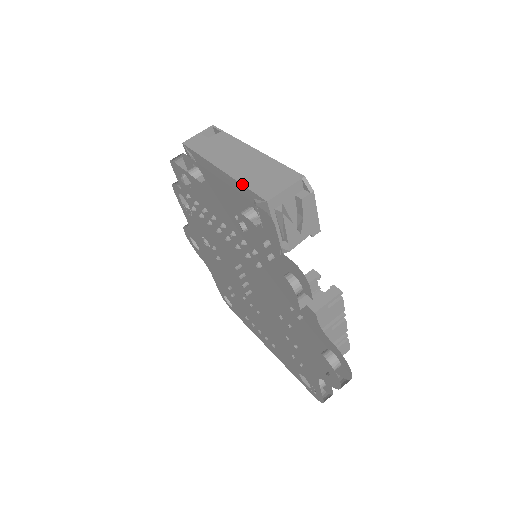
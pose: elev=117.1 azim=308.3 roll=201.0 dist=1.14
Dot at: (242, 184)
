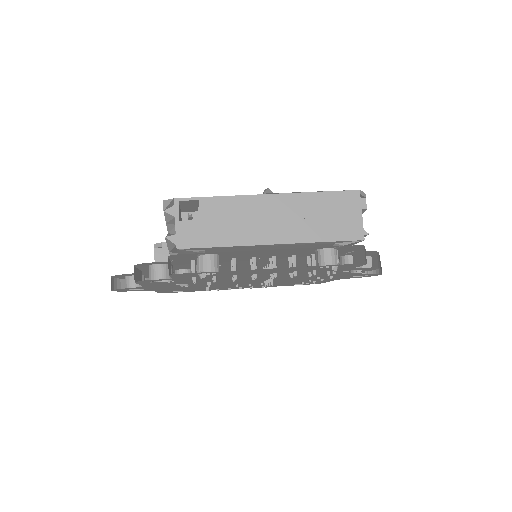
Dot at: (320, 242)
